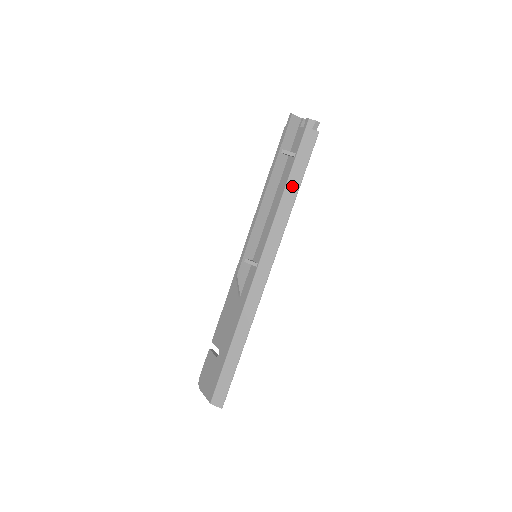
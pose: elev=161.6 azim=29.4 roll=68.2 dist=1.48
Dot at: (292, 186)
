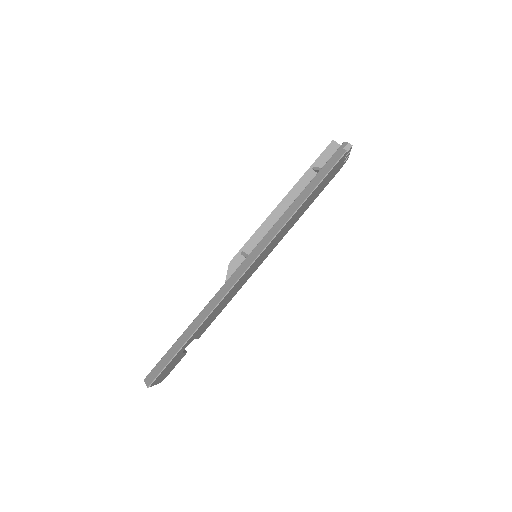
Dot at: (306, 192)
